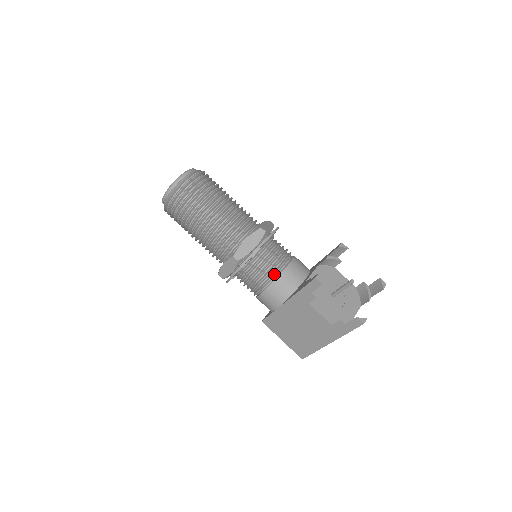
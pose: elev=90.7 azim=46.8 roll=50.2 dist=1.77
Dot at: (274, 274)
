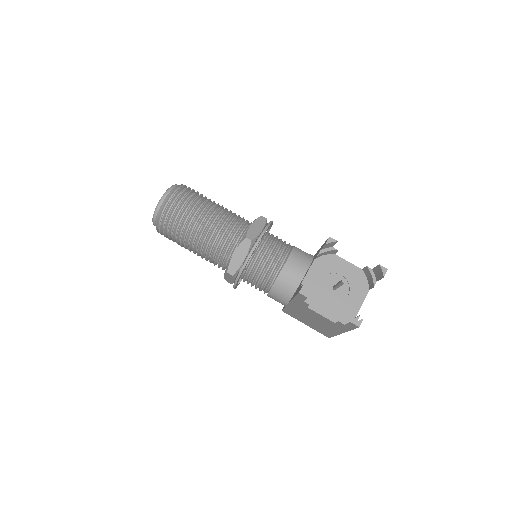
Dot at: (271, 278)
